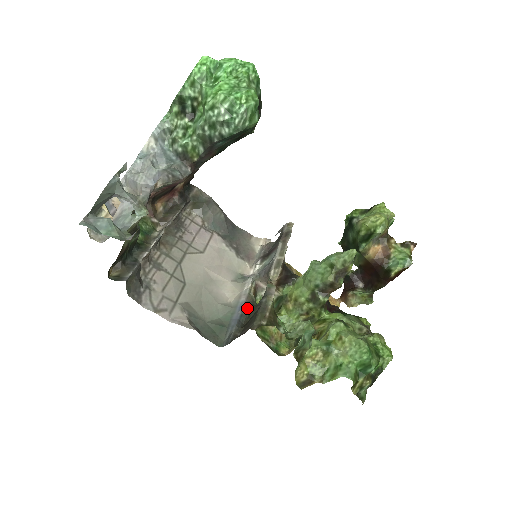
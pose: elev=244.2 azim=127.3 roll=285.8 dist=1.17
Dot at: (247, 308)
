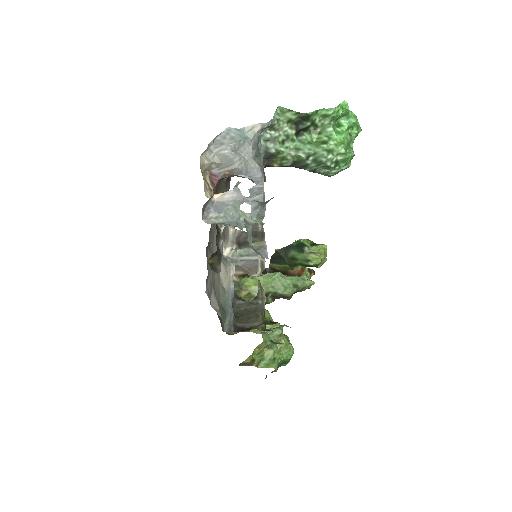
Dot at: (237, 298)
